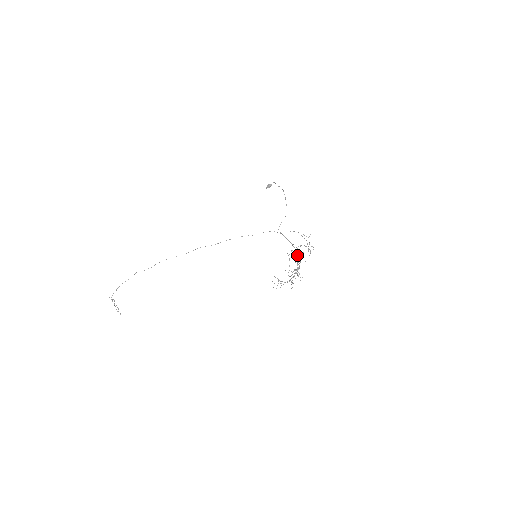
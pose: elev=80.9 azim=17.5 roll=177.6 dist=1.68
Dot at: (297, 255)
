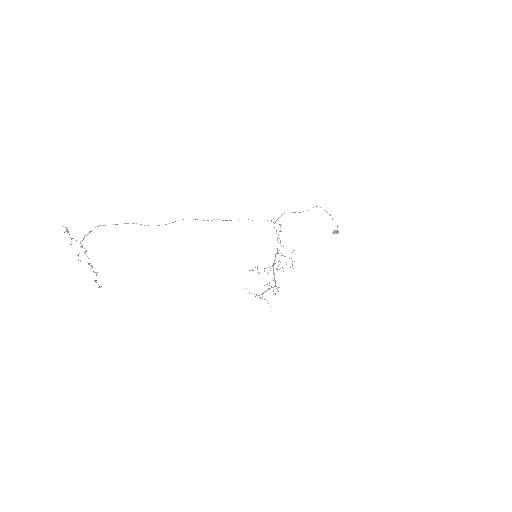
Dot at: occluded
